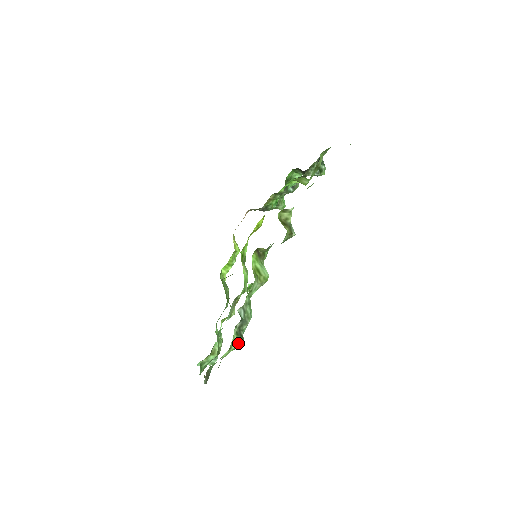
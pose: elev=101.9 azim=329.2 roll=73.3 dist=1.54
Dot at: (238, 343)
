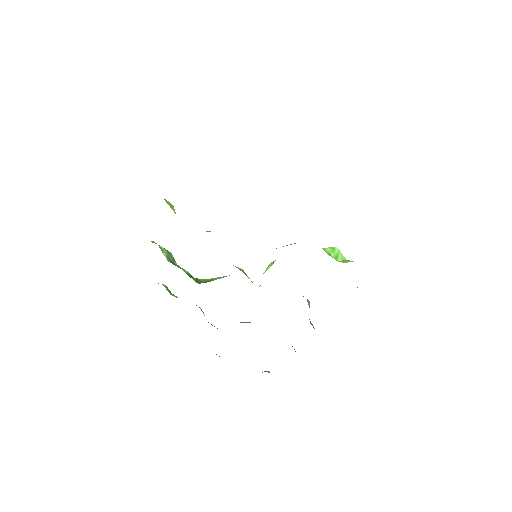
Dot at: occluded
